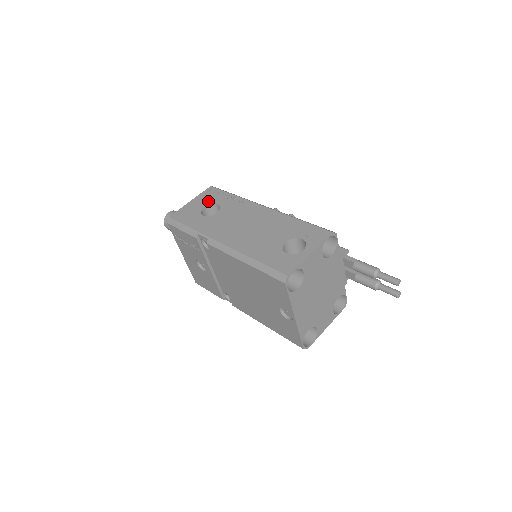
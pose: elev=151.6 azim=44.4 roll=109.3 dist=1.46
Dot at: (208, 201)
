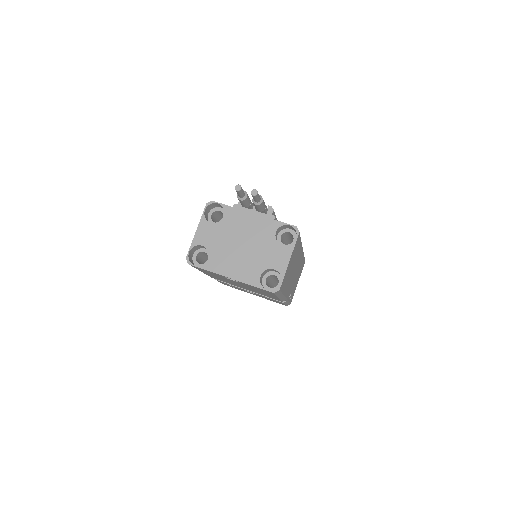
Dot at: occluded
